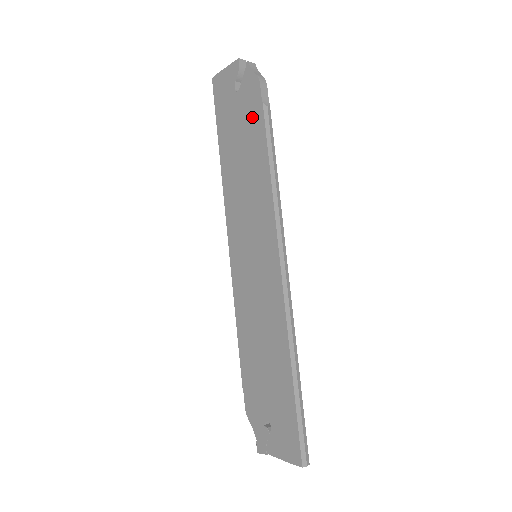
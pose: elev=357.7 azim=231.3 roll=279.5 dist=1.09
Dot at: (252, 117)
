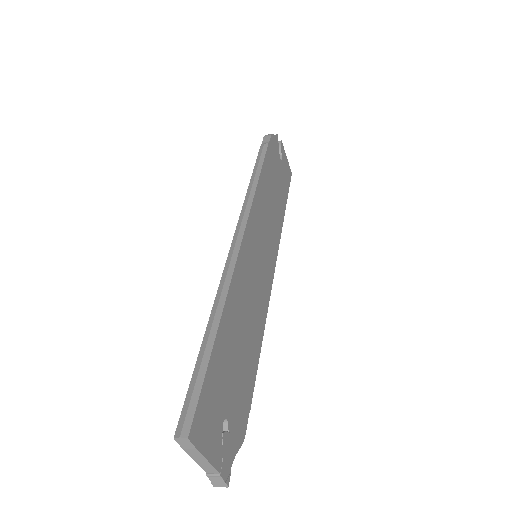
Dot at: occluded
